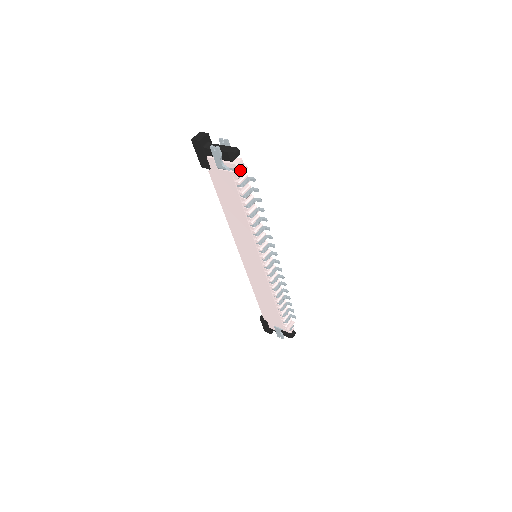
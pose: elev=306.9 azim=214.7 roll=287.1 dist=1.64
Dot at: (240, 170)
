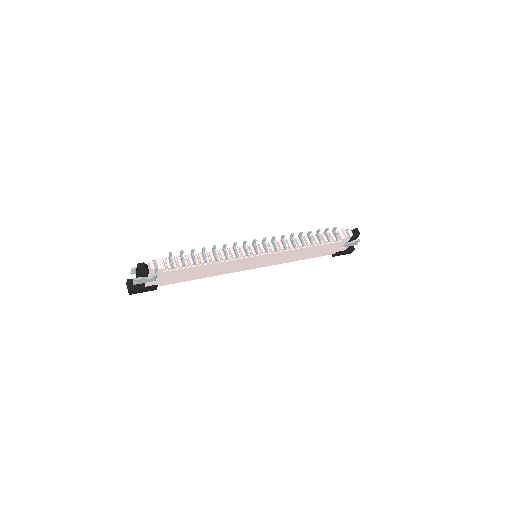
Dot at: (158, 265)
